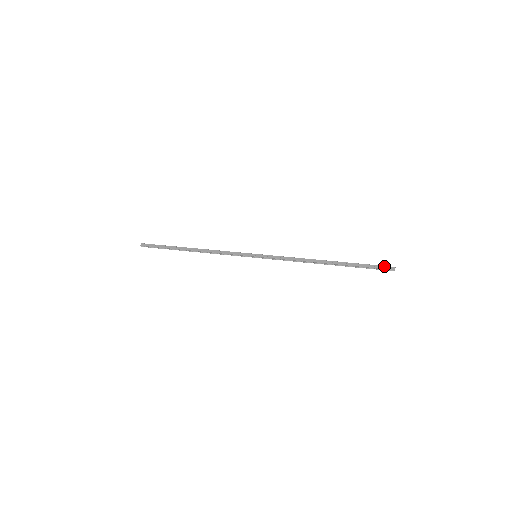
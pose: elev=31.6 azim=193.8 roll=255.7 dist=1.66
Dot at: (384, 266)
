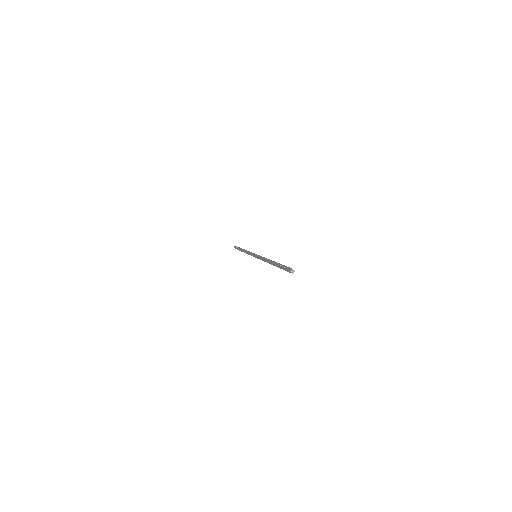
Dot at: (288, 267)
